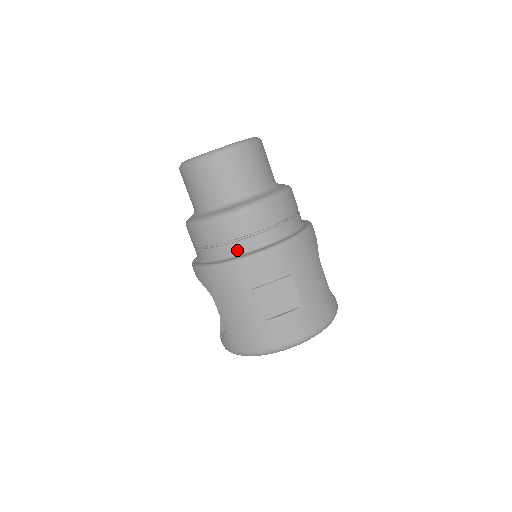
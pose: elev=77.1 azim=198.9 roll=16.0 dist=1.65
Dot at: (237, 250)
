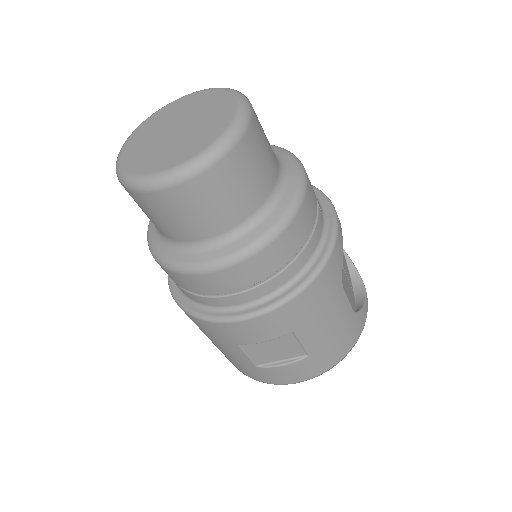
Dot at: (215, 304)
